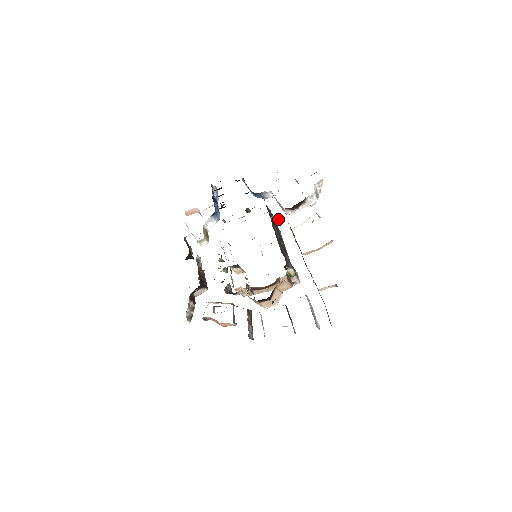
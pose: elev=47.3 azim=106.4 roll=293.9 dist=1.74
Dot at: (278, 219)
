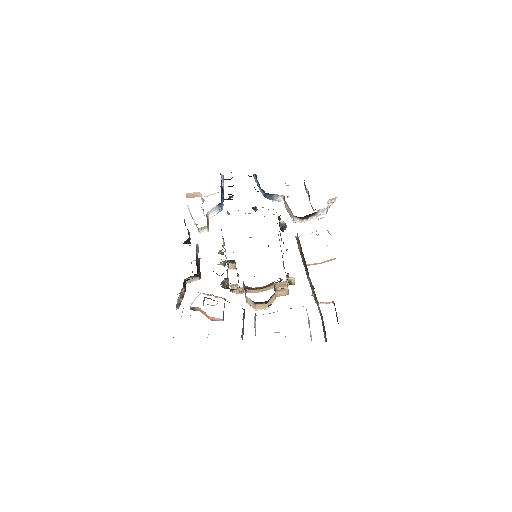
Dot at: (286, 225)
